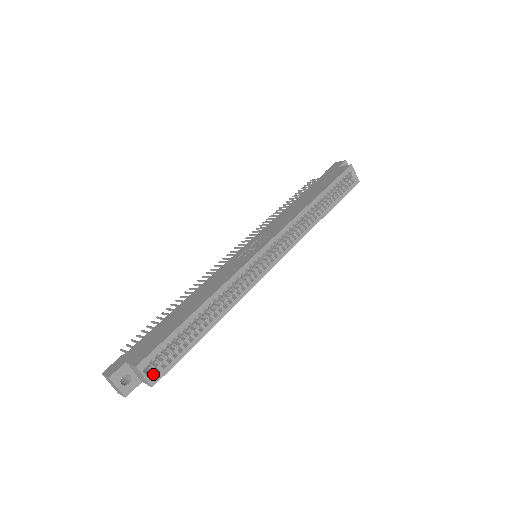
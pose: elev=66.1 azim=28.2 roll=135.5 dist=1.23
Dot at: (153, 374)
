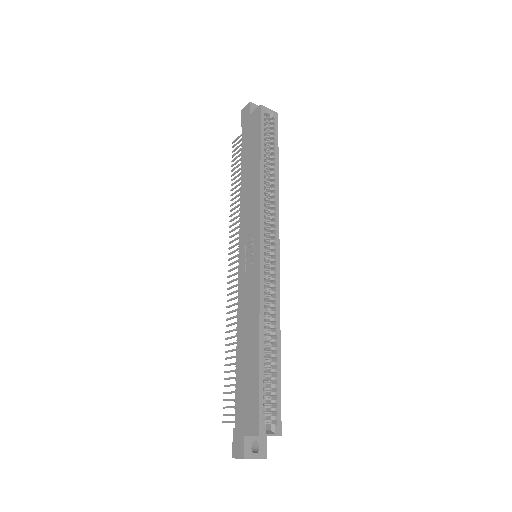
Dot at: (273, 427)
